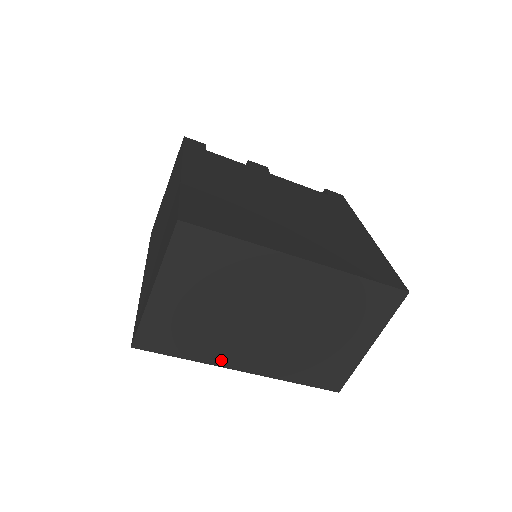
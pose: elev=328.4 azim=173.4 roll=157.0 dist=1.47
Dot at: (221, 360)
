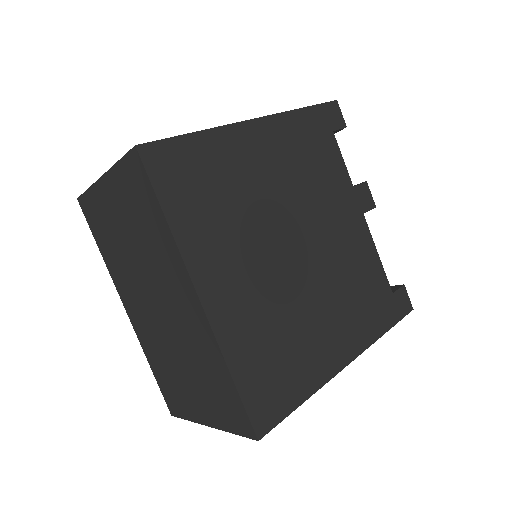
Dot at: (118, 283)
